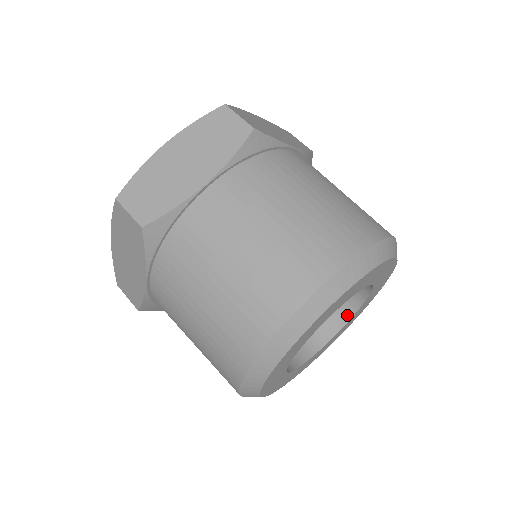
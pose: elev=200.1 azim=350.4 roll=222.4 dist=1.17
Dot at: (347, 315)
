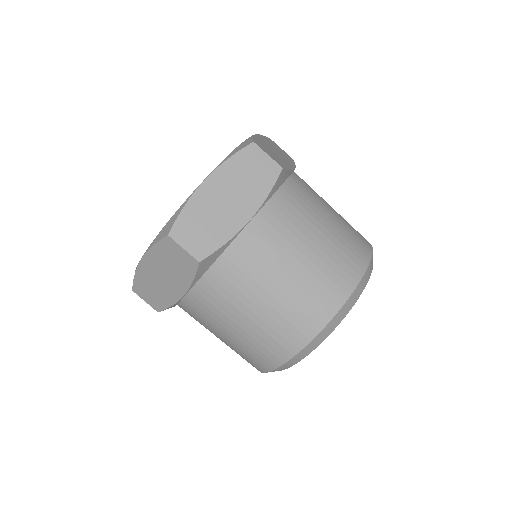
Dot at: occluded
